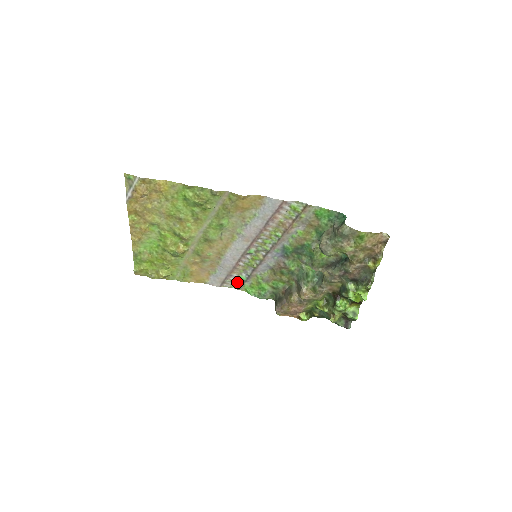
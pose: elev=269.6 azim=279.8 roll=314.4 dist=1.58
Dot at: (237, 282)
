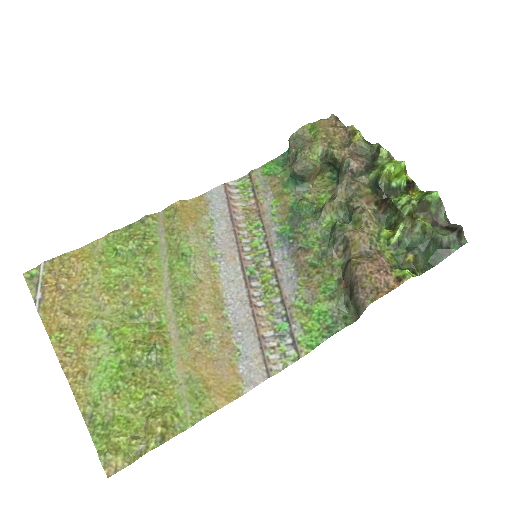
Dot at: (284, 347)
